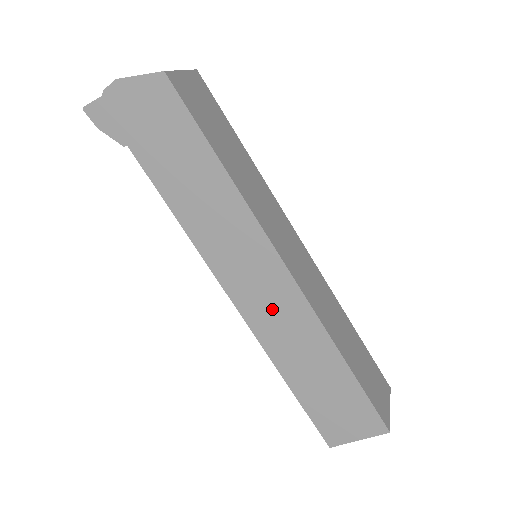
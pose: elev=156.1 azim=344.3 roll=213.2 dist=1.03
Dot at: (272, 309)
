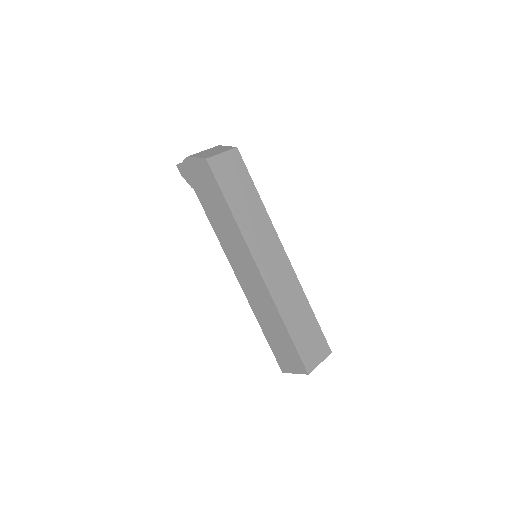
Dot at: (253, 288)
